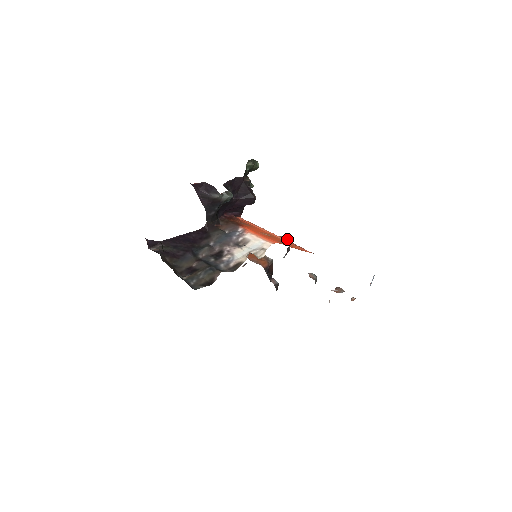
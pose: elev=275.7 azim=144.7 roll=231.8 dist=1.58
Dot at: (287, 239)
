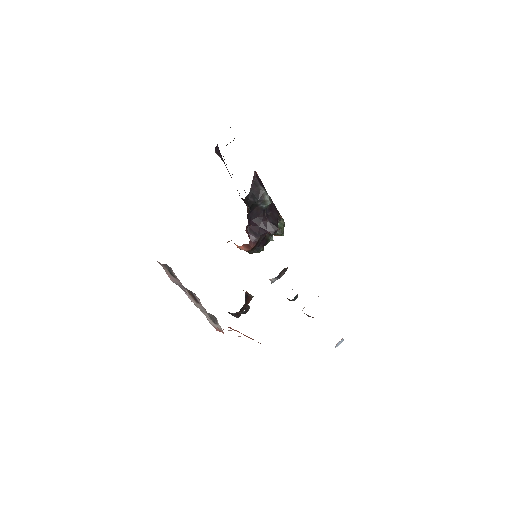
Dot at: occluded
